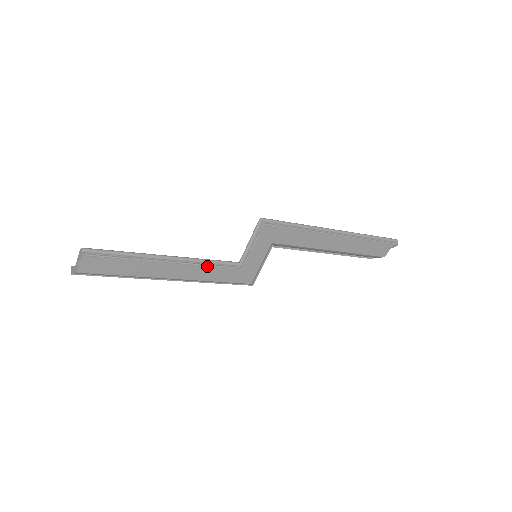
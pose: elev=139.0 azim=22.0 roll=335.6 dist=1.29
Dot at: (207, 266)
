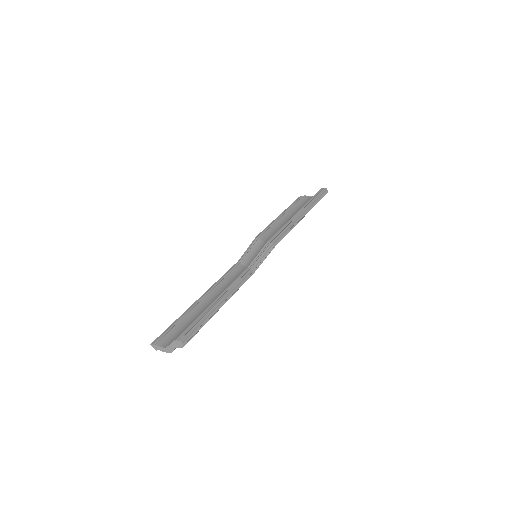
Dot at: occluded
